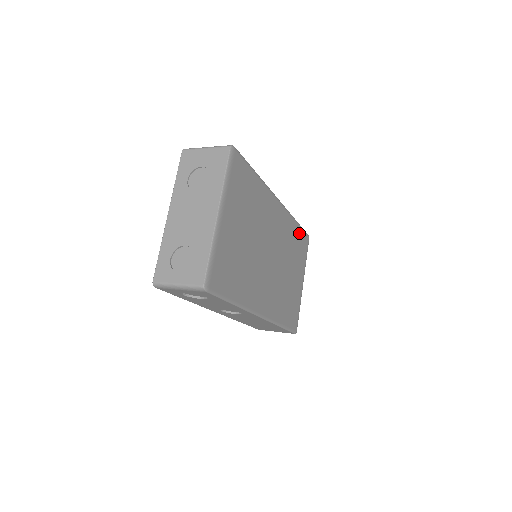
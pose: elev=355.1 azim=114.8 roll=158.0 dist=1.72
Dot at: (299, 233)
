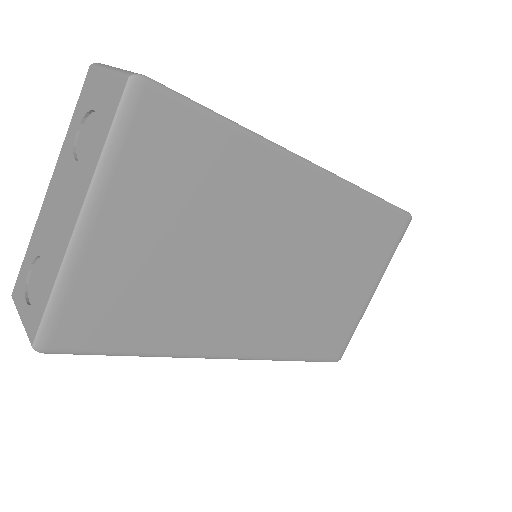
Dot at: (378, 215)
